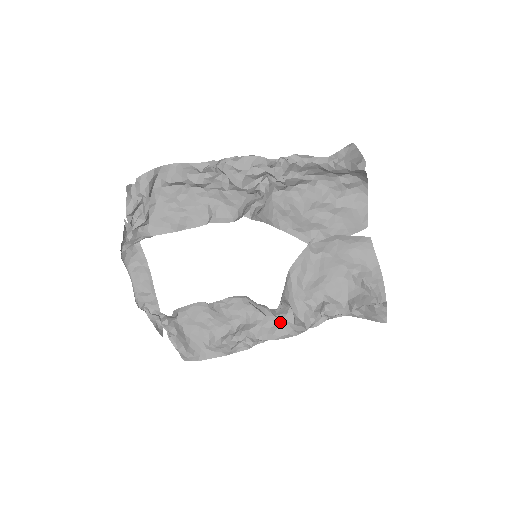
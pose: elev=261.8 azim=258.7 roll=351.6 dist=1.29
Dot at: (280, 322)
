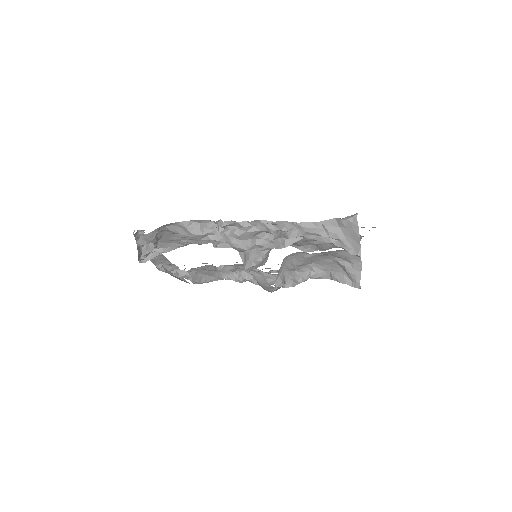
Dot at: (274, 278)
